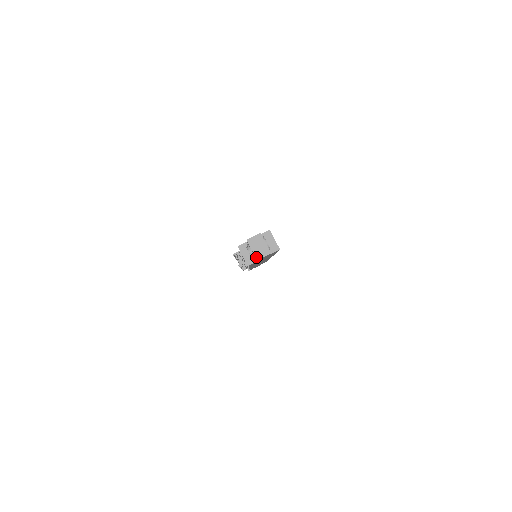
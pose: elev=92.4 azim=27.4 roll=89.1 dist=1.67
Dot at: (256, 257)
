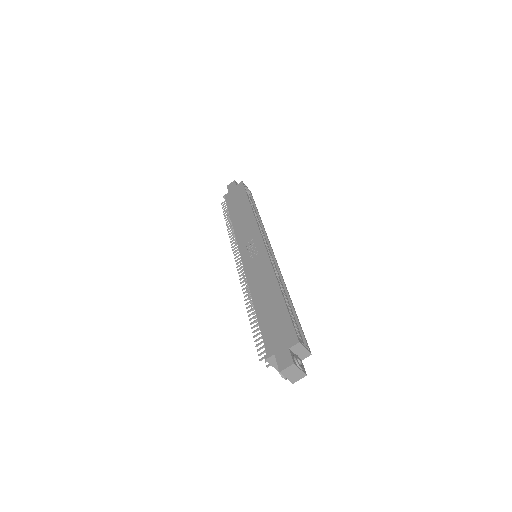
Dot at: (291, 382)
